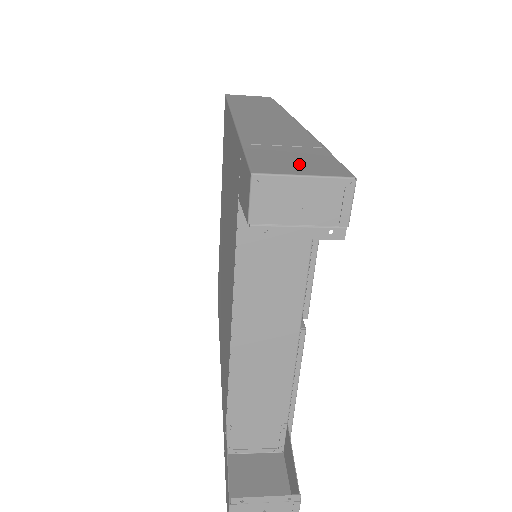
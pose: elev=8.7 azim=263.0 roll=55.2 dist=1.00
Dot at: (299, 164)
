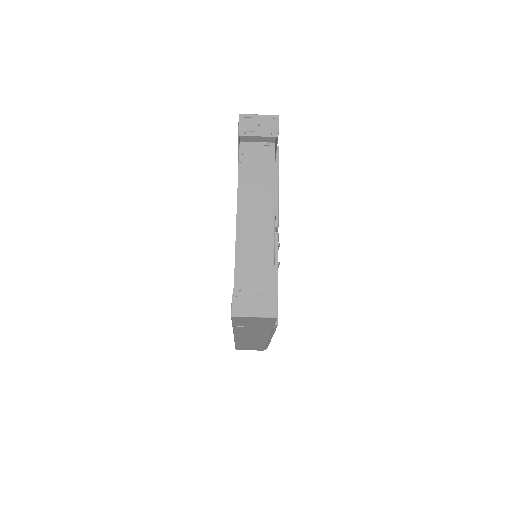
Dot at: occluded
